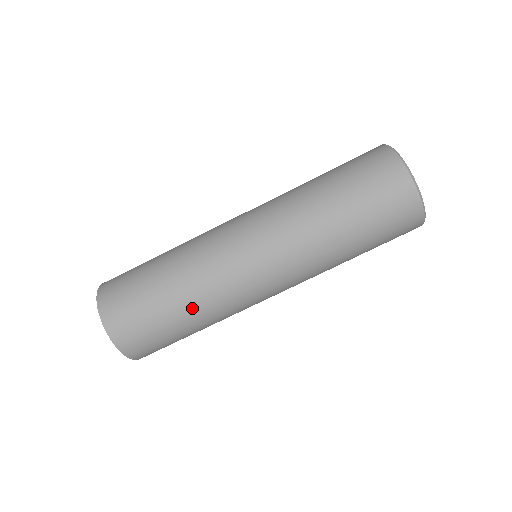
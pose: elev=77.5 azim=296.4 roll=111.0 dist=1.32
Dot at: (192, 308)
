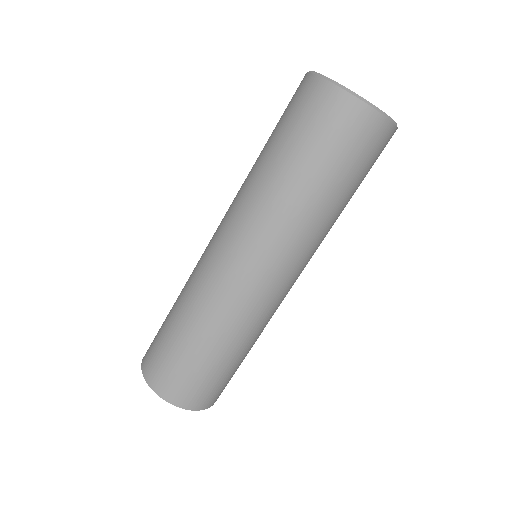
Dot at: (236, 345)
